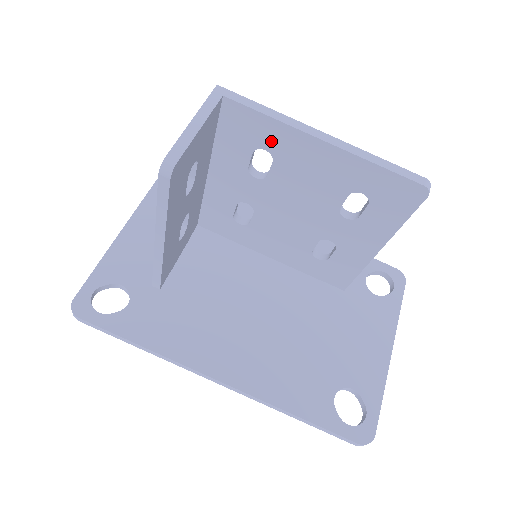
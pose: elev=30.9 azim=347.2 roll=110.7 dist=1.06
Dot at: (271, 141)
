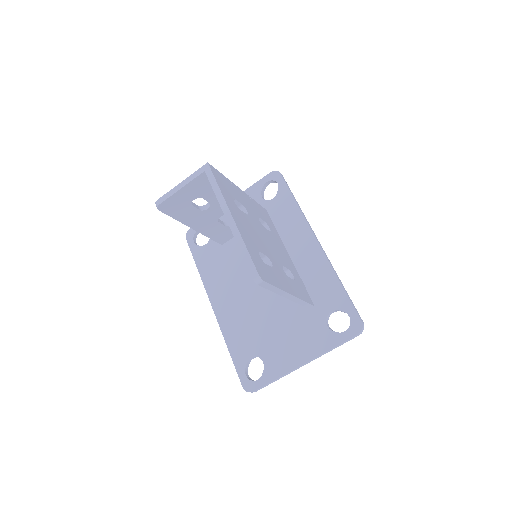
Dot at: occluded
